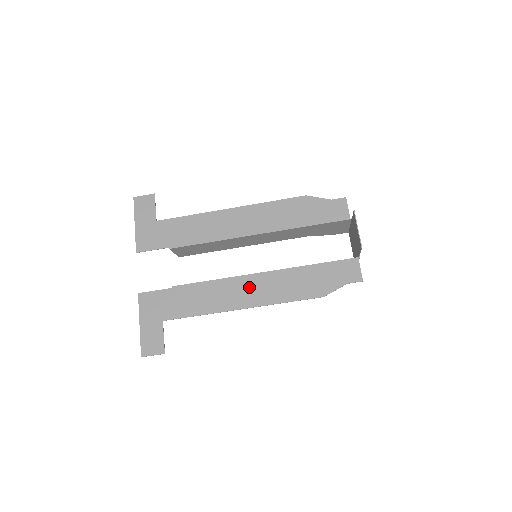
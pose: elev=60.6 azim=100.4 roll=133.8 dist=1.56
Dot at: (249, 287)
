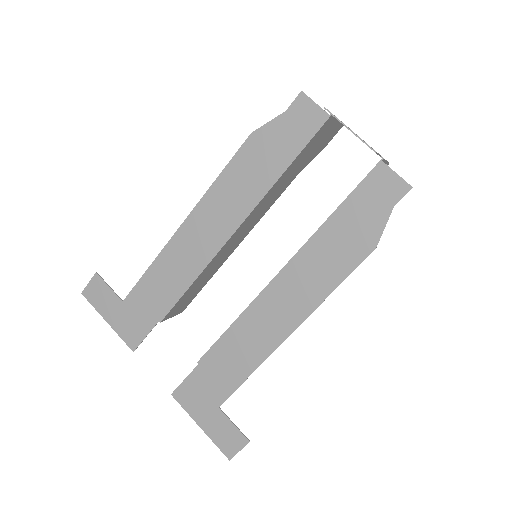
Dot at: (277, 303)
